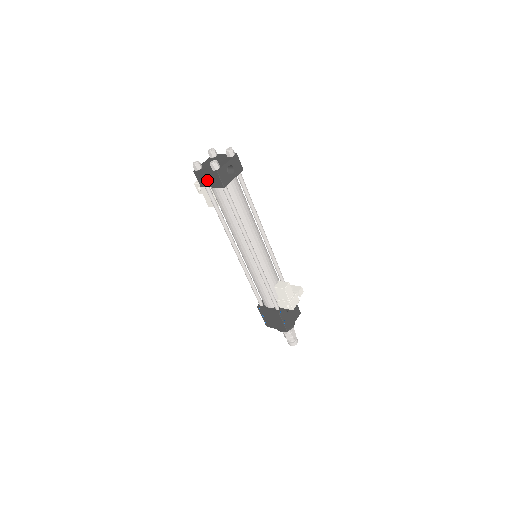
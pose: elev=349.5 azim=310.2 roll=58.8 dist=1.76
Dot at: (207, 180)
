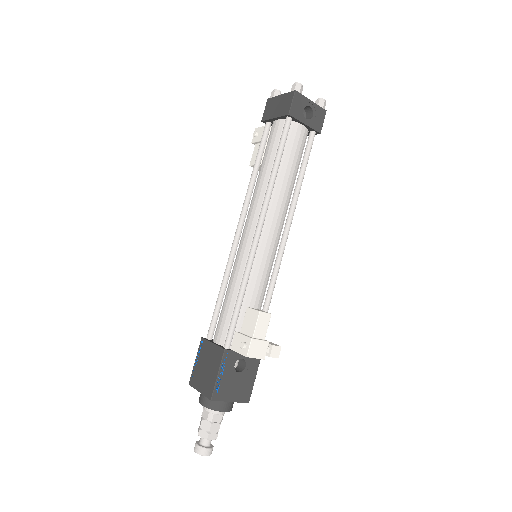
Dot at: (275, 108)
